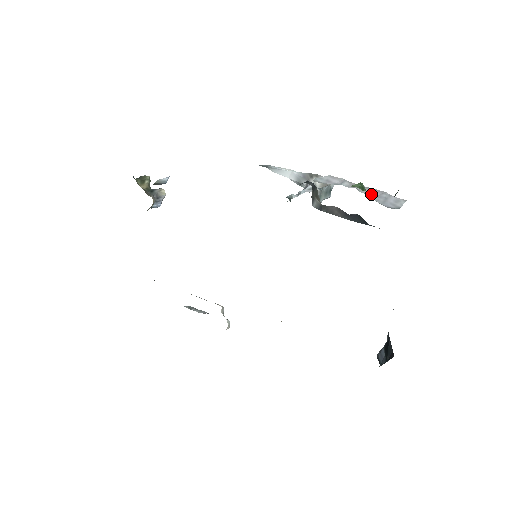
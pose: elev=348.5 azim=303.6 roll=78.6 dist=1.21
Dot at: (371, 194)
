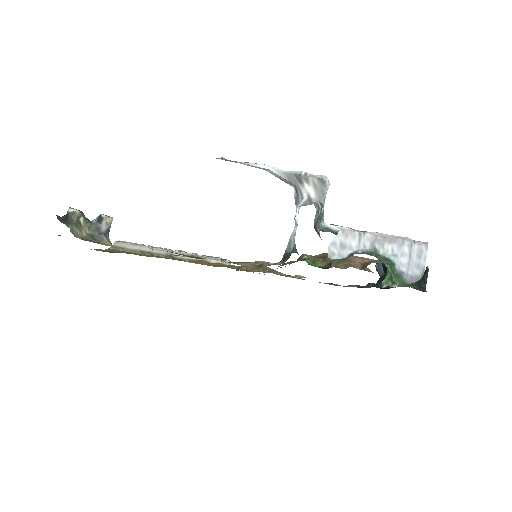
Dot at: (392, 252)
